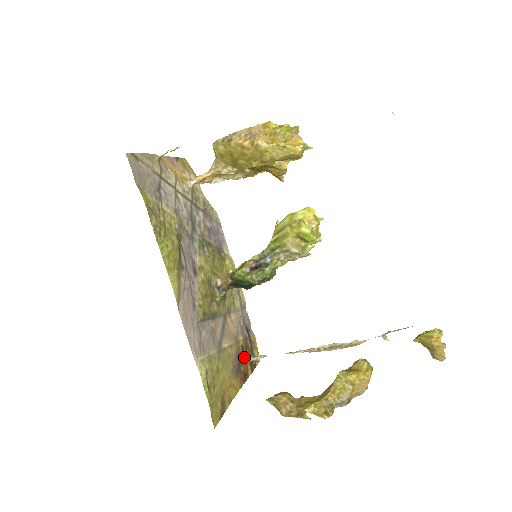
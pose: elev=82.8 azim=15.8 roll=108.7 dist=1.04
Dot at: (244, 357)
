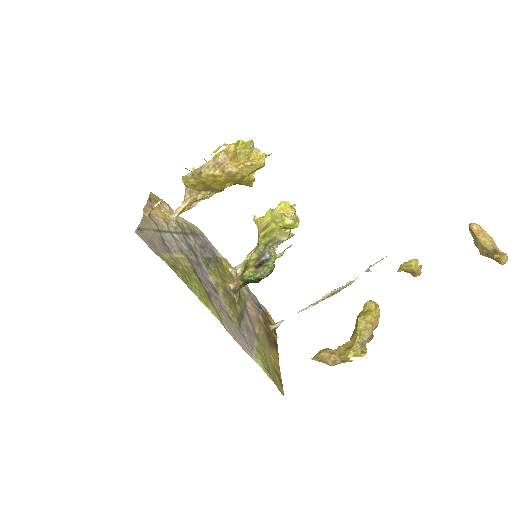
Dot at: (268, 329)
